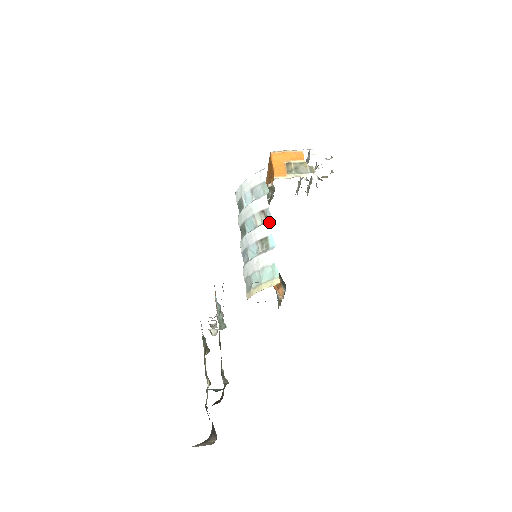
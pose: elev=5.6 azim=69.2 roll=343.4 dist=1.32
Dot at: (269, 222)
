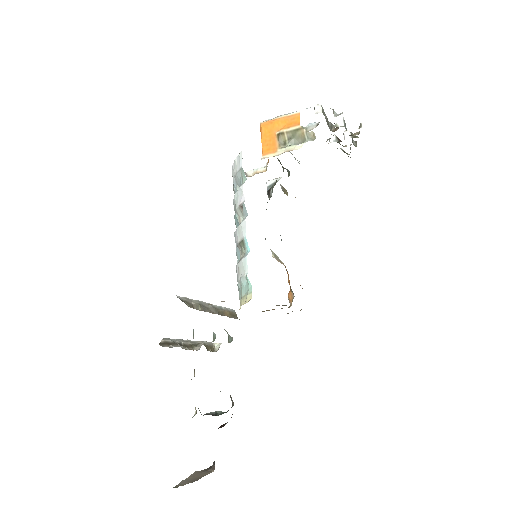
Dot at: (244, 220)
